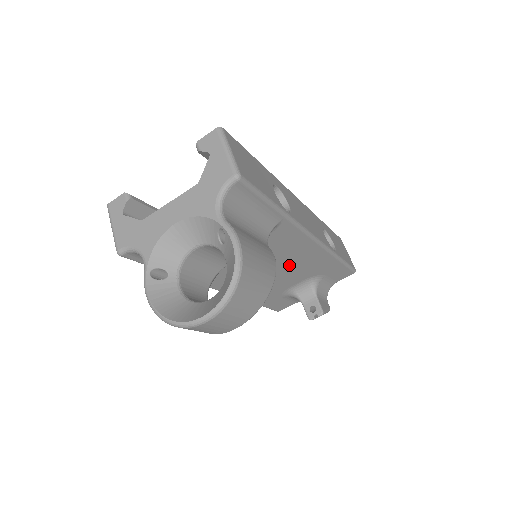
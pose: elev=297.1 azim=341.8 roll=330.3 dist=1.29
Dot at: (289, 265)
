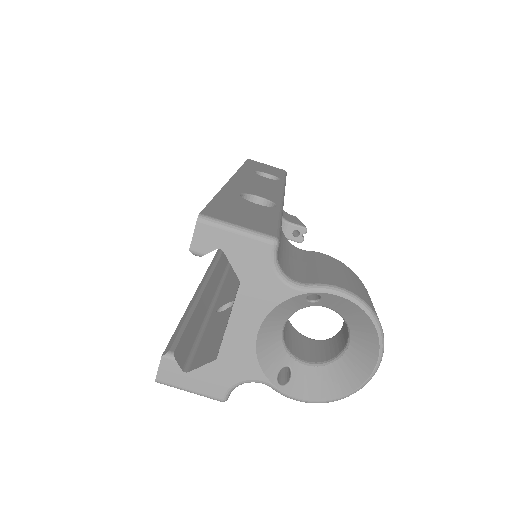
Dot at: occluded
